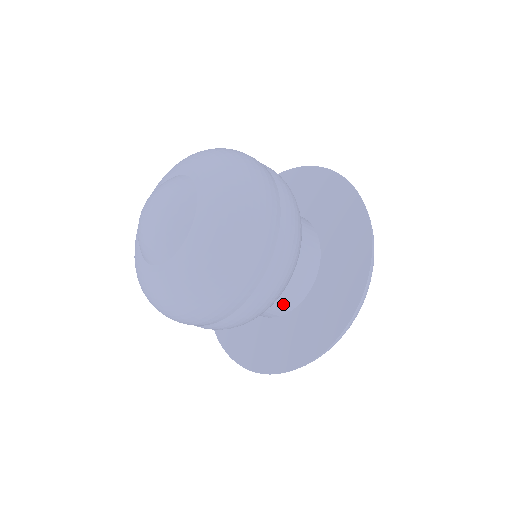
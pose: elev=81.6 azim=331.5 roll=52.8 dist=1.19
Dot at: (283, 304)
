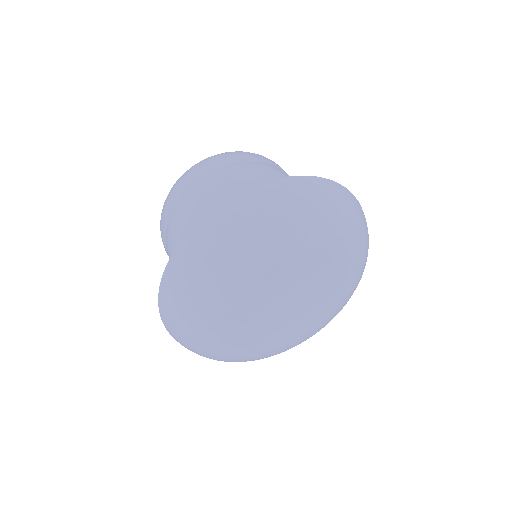
Dot at: occluded
